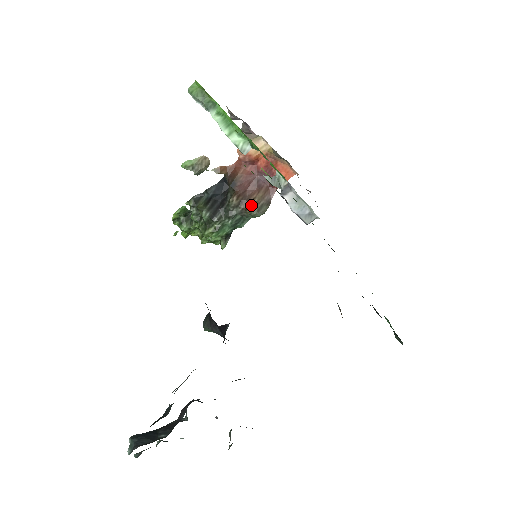
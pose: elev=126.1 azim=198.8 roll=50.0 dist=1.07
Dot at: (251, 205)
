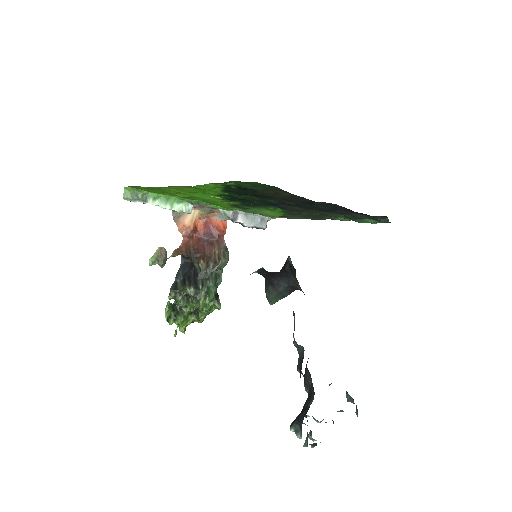
Dot at: (216, 258)
